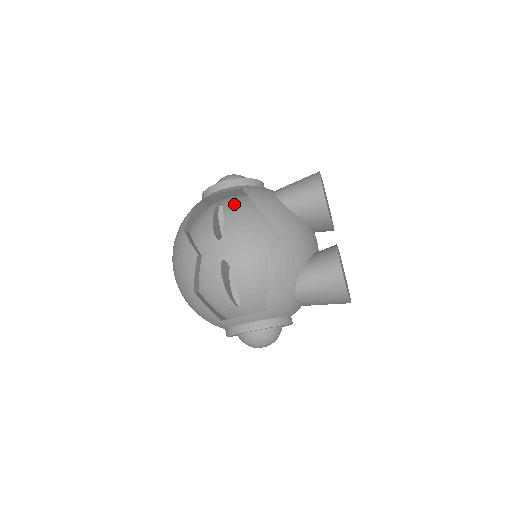
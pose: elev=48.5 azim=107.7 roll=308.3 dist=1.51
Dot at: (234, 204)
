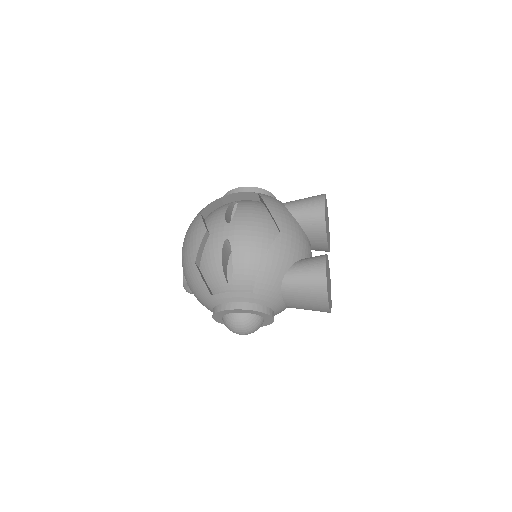
Dot at: (248, 202)
